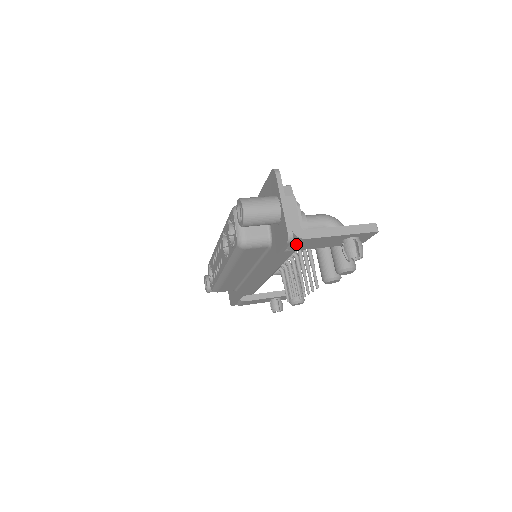
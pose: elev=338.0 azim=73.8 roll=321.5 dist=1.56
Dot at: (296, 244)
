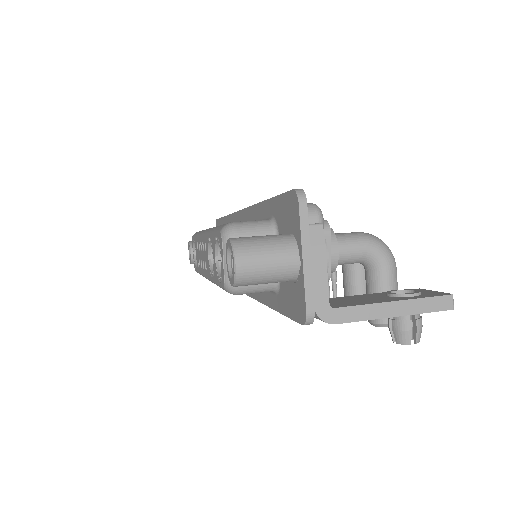
Dot at: occluded
